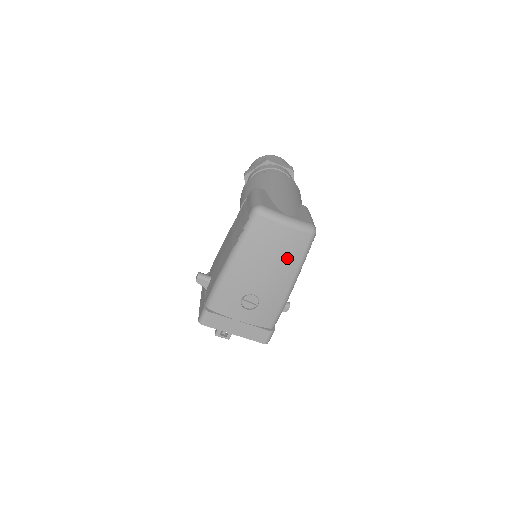
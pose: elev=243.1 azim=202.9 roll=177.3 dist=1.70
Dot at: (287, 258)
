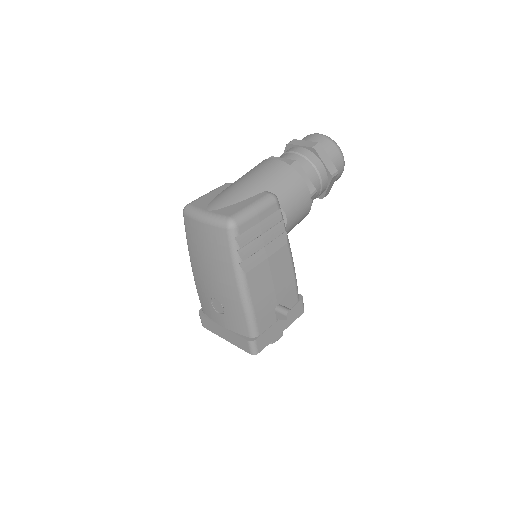
Dot at: (218, 258)
